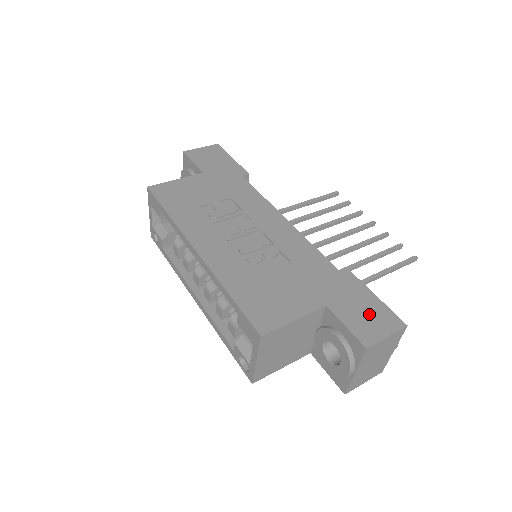
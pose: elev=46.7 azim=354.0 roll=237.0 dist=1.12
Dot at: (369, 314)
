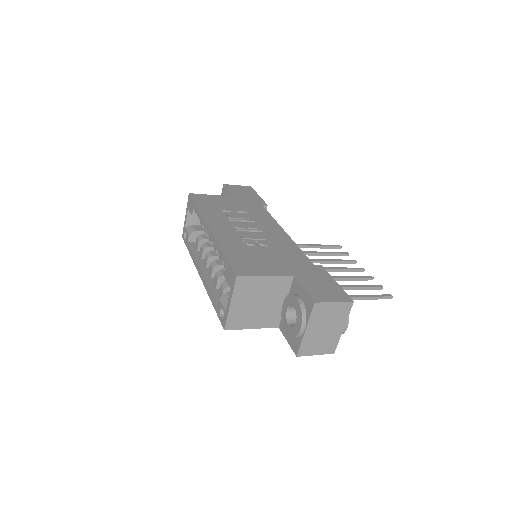
Dot at: (326, 288)
